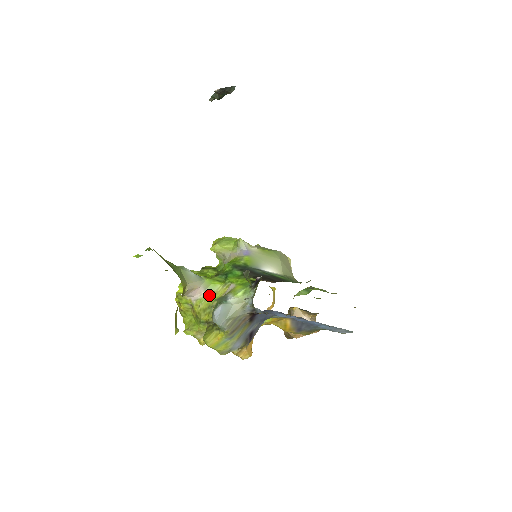
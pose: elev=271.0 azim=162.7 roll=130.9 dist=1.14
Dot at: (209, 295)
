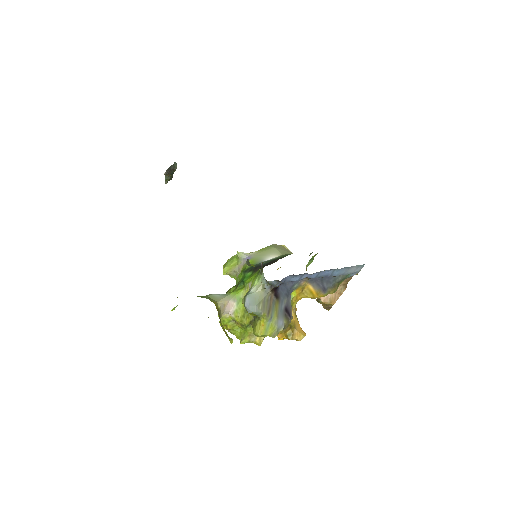
Dot at: (240, 303)
